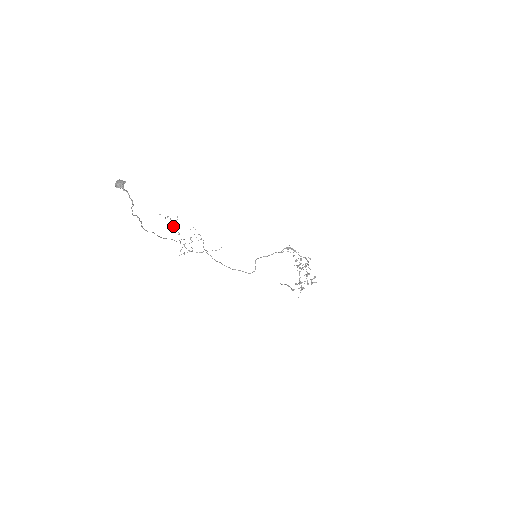
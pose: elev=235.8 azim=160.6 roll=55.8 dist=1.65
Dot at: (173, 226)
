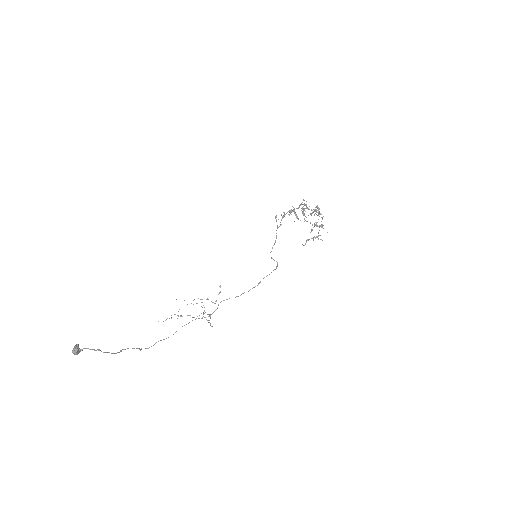
Dot at: (180, 316)
